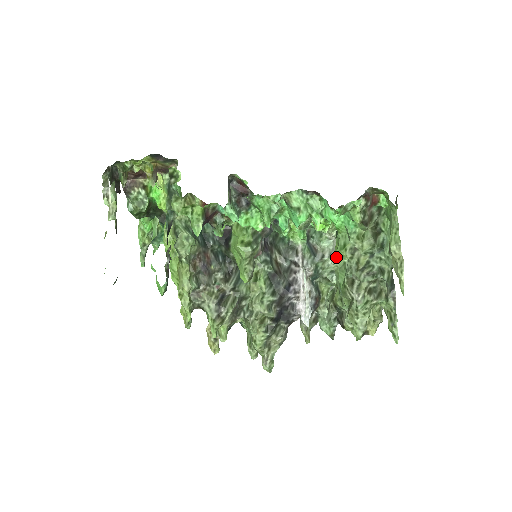
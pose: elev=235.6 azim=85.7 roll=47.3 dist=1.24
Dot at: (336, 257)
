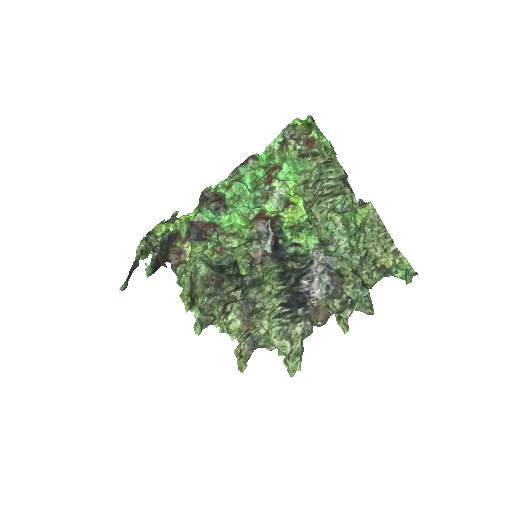
Dot at: (344, 234)
